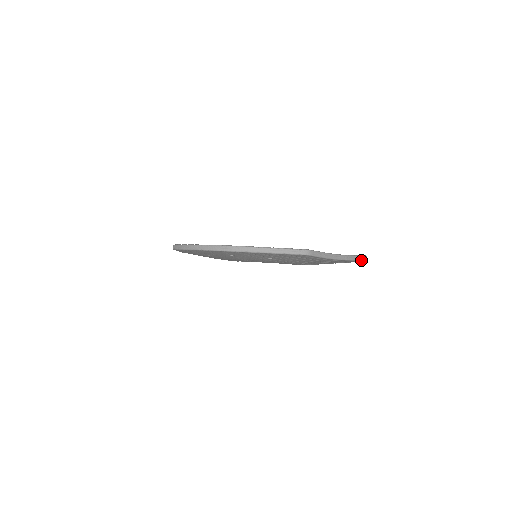
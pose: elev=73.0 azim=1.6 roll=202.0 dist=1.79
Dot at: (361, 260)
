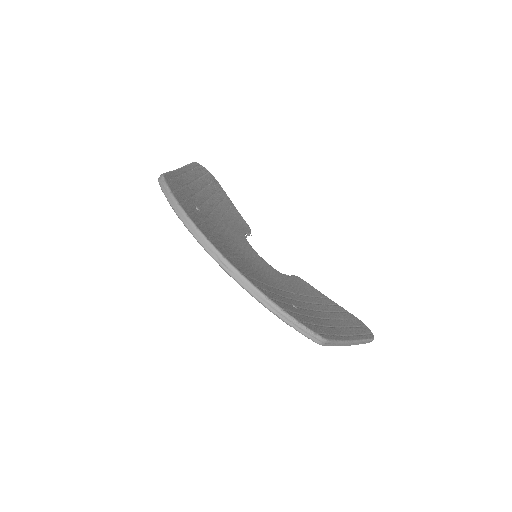
Dot at: (366, 342)
